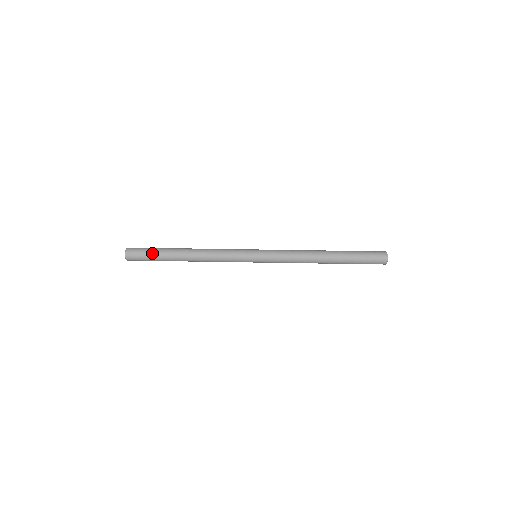
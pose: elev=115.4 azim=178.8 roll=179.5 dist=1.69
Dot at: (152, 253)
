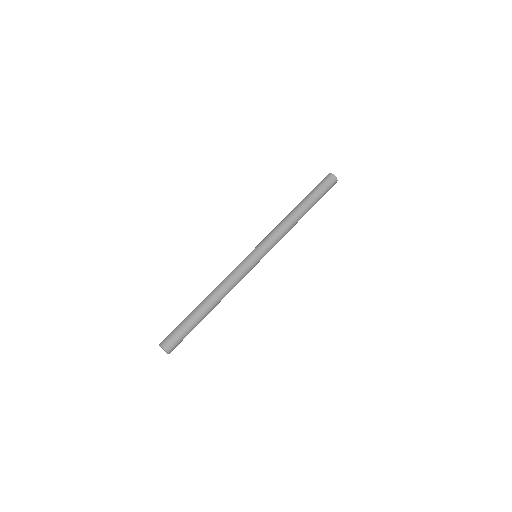
Dot at: (183, 326)
